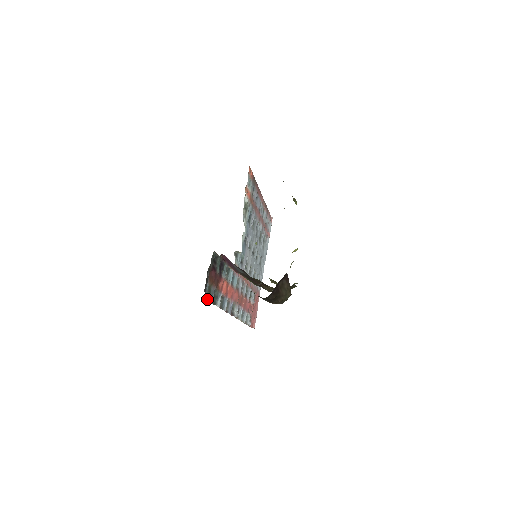
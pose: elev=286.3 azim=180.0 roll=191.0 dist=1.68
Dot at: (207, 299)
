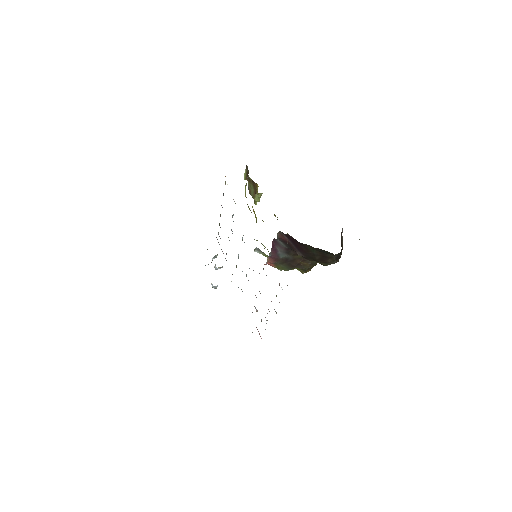
Dot at: occluded
